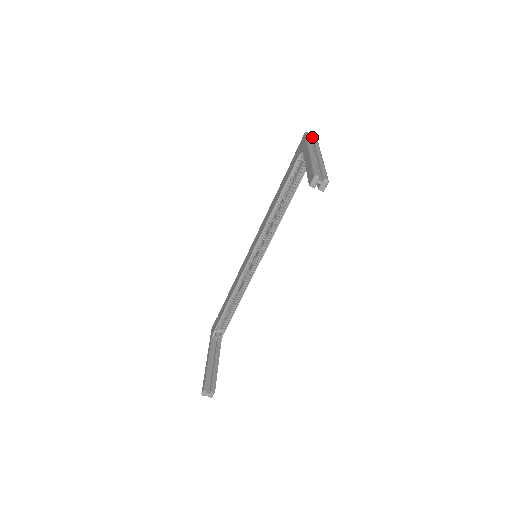
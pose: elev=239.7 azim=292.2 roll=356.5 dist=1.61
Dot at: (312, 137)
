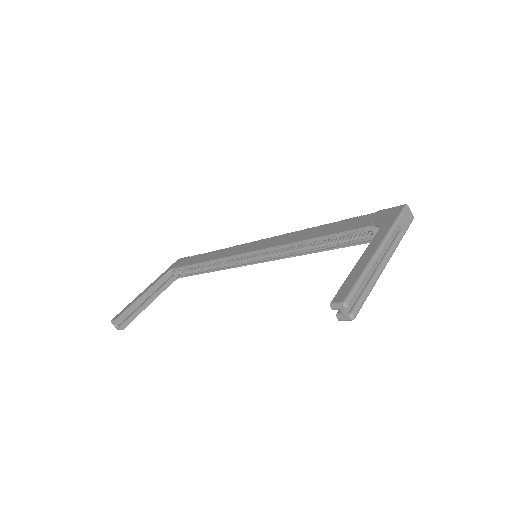
Dot at: (407, 219)
